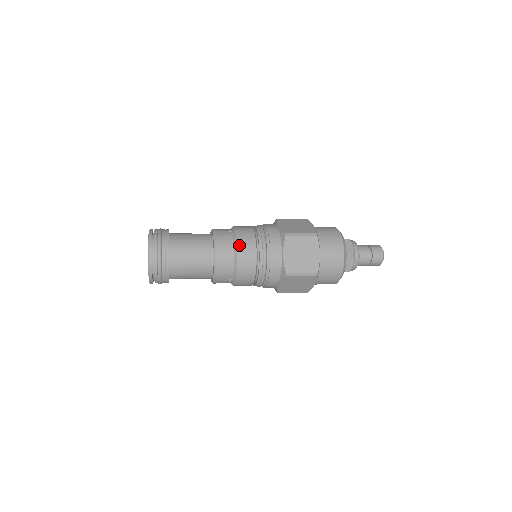
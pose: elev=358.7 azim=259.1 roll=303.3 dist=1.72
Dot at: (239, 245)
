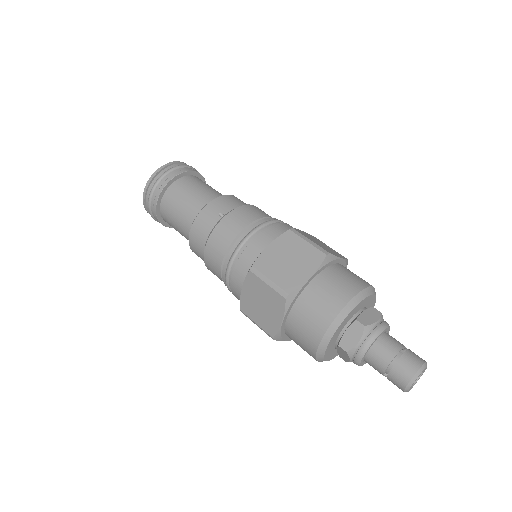
Dot at: (209, 242)
